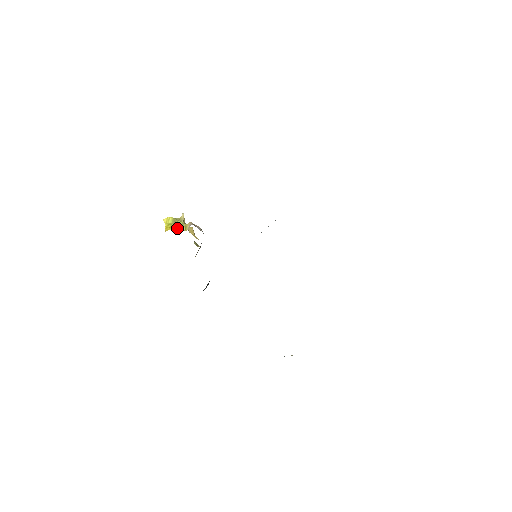
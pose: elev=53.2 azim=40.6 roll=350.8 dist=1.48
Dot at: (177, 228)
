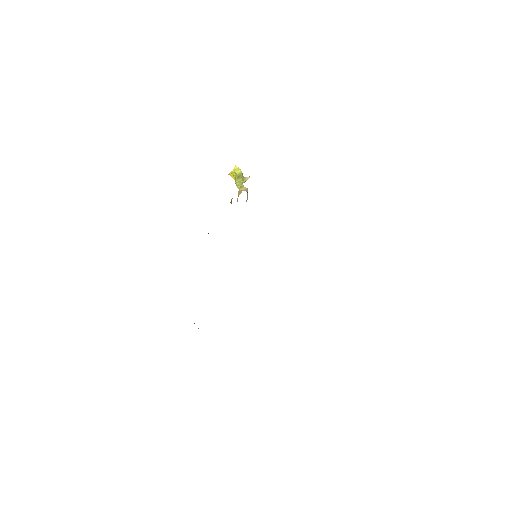
Dot at: (236, 181)
